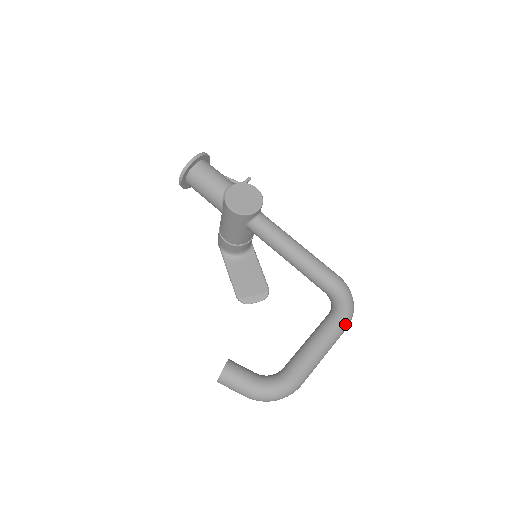
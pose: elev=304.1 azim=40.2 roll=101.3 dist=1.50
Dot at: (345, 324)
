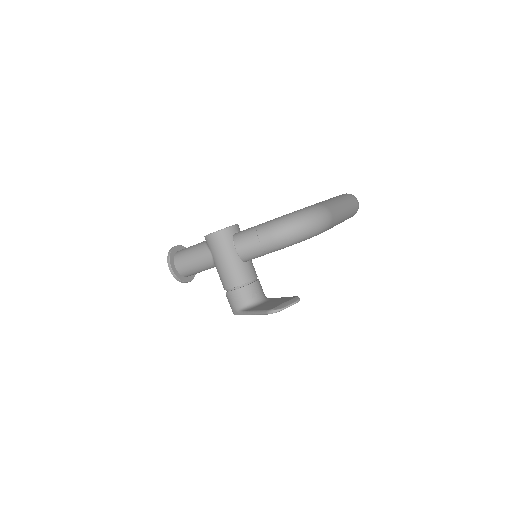
Dot at: (349, 195)
